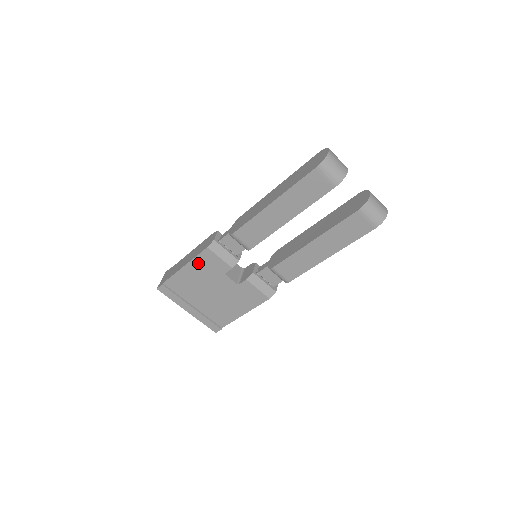
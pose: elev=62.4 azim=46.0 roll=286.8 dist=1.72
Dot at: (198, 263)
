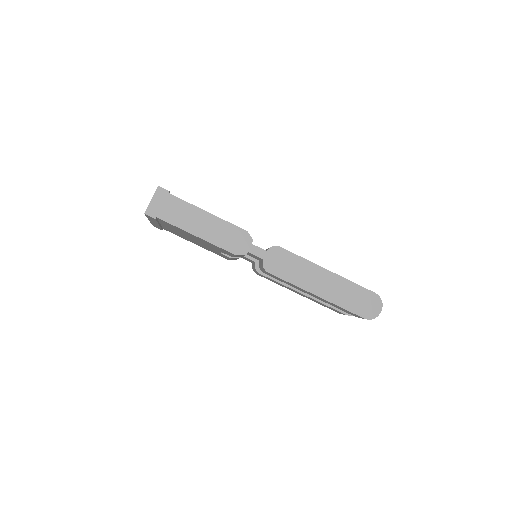
Dot at: (212, 244)
